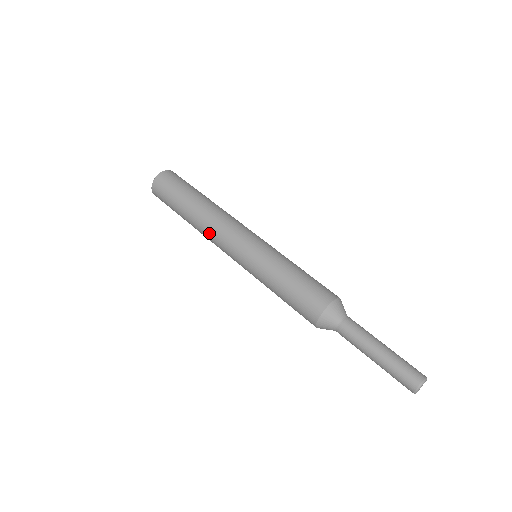
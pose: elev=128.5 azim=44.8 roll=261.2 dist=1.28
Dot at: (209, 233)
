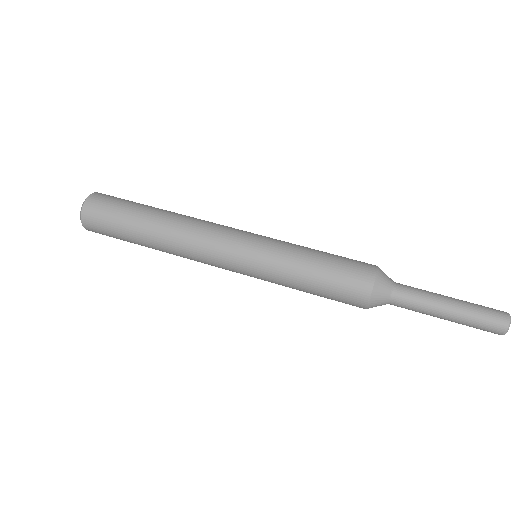
Dot at: (188, 246)
